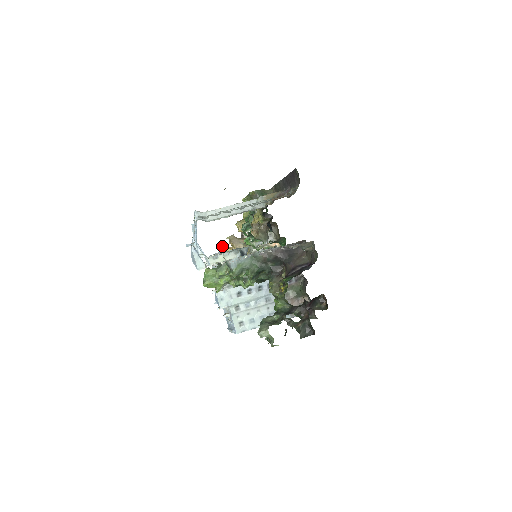
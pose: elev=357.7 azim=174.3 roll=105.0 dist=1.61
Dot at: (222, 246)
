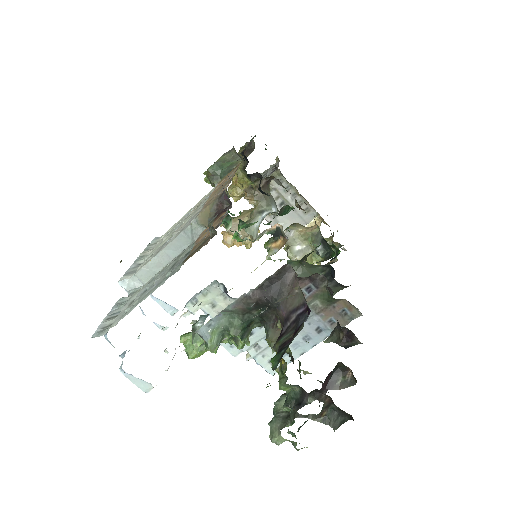
Dot at: (223, 232)
